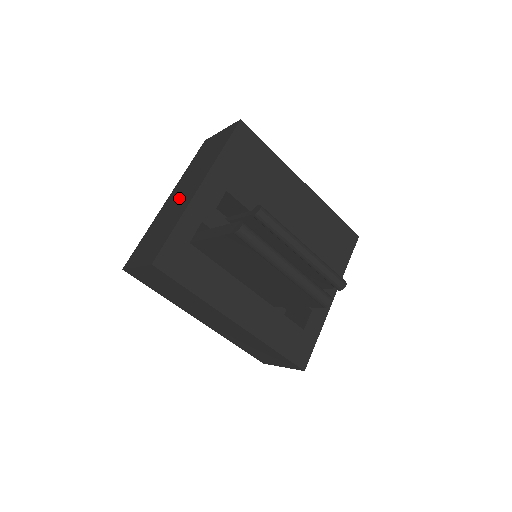
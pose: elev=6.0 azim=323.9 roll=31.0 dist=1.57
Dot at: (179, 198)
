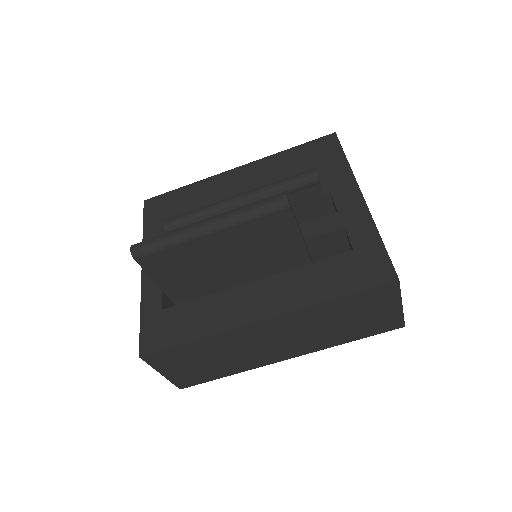
Dot at: occluded
